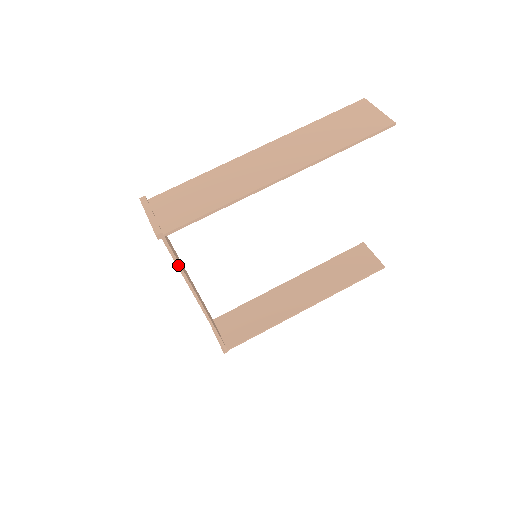
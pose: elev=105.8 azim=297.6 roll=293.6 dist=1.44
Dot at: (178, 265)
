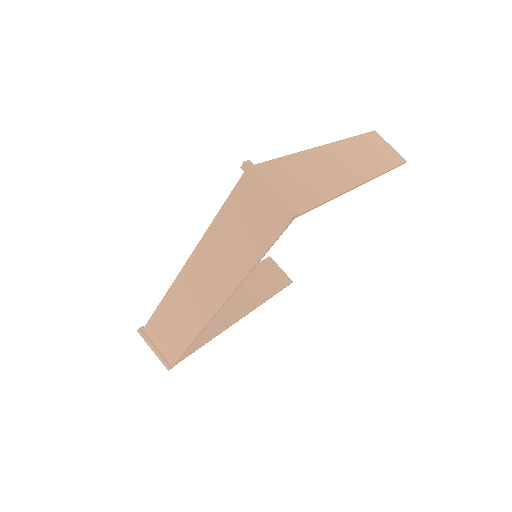
Dot at: (264, 255)
